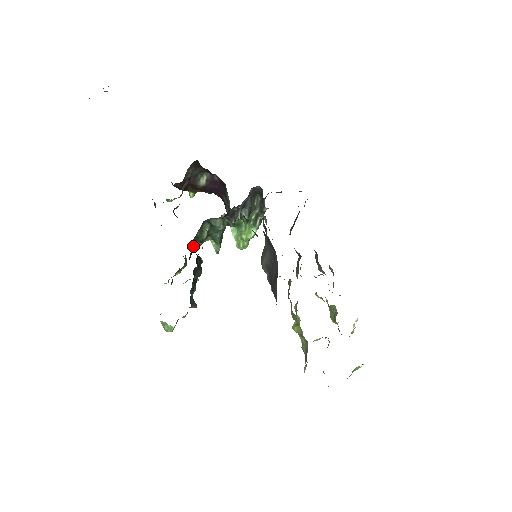
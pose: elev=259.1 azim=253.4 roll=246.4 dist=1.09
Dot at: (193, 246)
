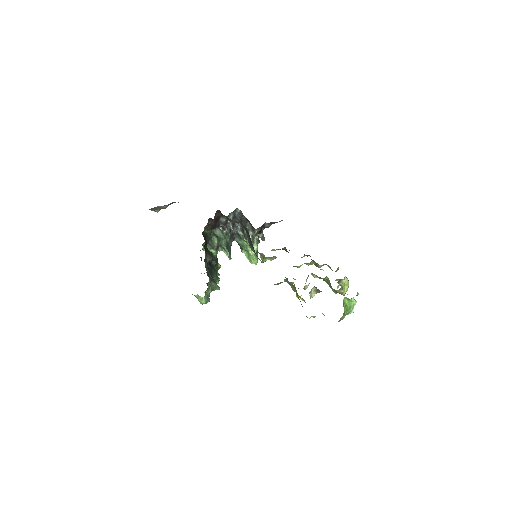
Dot at: occluded
